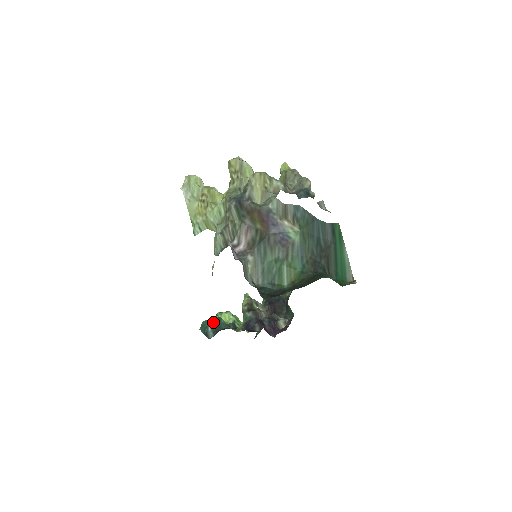
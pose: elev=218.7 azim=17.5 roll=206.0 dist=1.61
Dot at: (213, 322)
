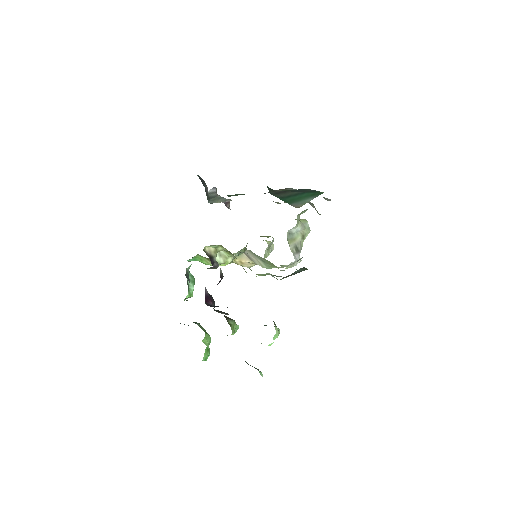
Dot at: occluded
